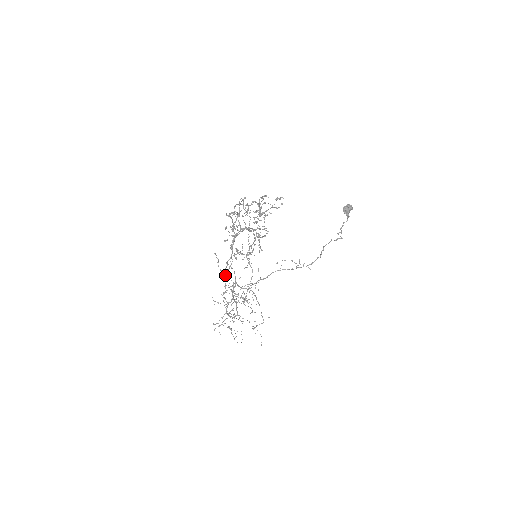
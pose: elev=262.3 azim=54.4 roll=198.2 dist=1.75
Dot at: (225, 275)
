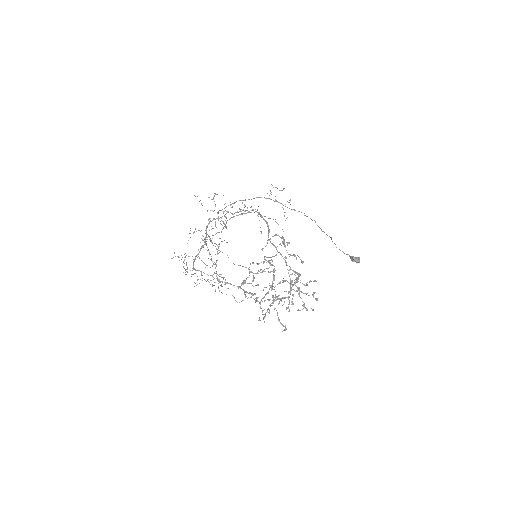
Dot at: (218, 281)
